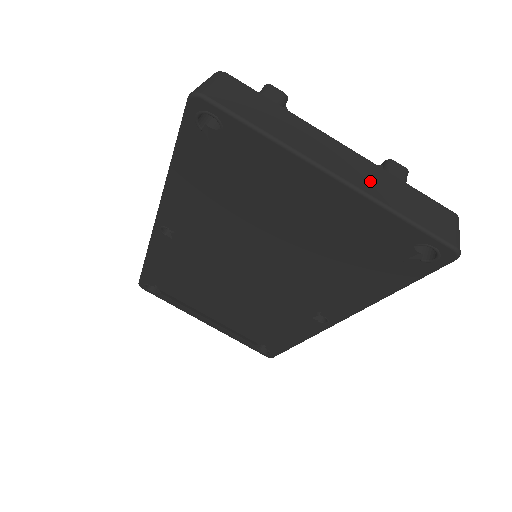
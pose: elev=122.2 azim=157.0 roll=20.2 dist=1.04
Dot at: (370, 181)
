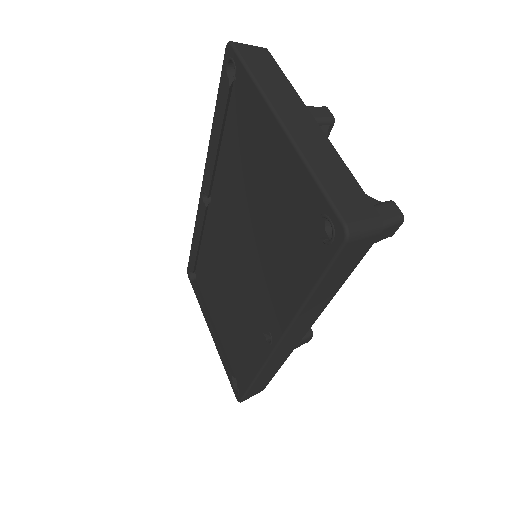
Dot at: (311, 145)
